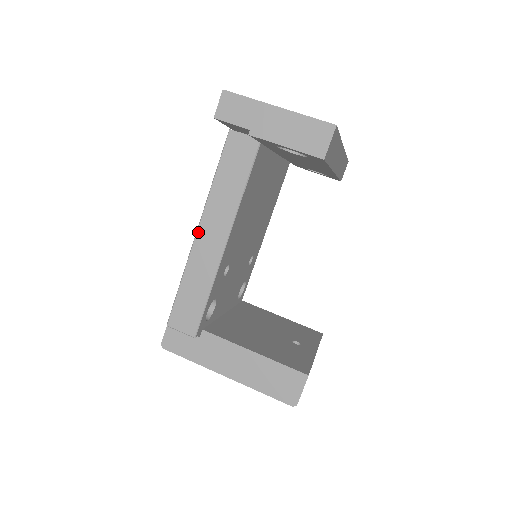
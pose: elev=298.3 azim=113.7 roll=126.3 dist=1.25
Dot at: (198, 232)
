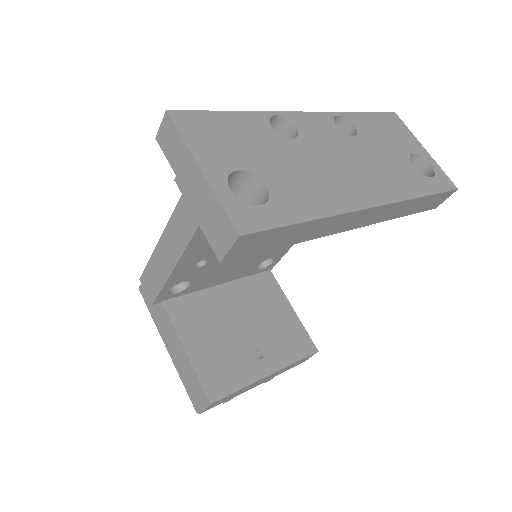
Dot at: (169, 223)
